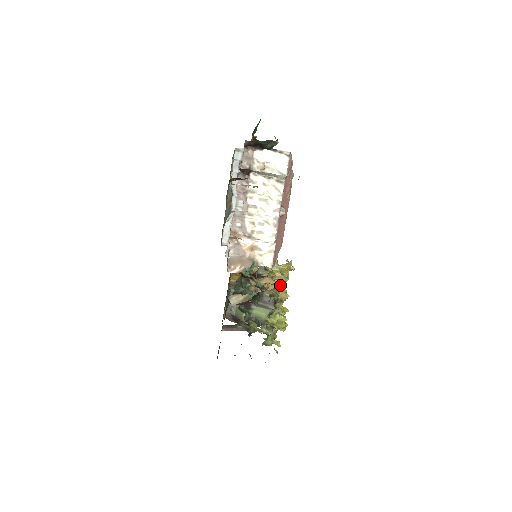
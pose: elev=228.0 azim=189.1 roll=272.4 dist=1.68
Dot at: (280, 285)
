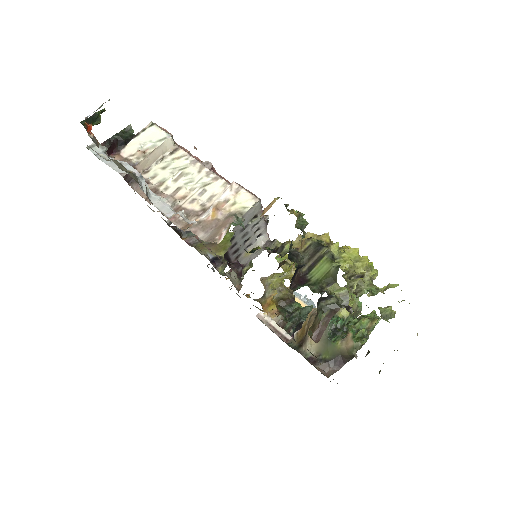
Dot at: occluded
